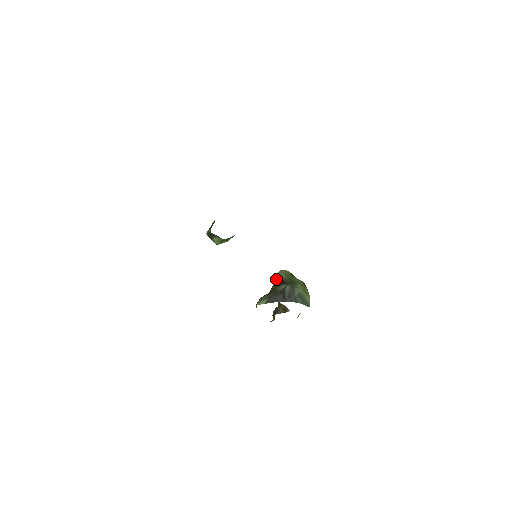
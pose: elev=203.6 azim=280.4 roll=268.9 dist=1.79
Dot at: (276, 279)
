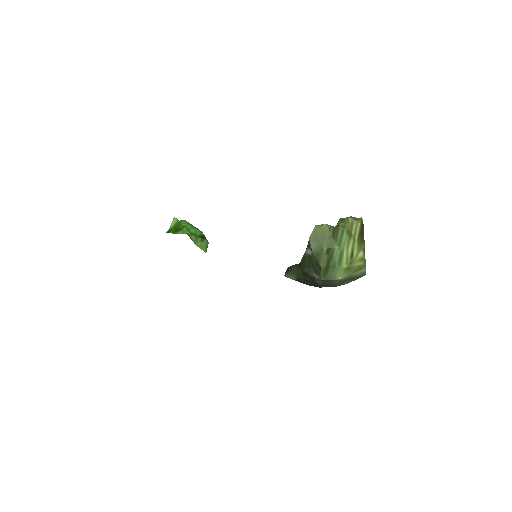
Dot at: (308, 244)
